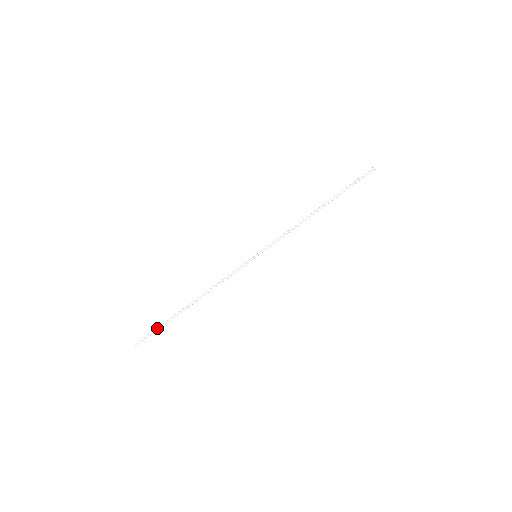
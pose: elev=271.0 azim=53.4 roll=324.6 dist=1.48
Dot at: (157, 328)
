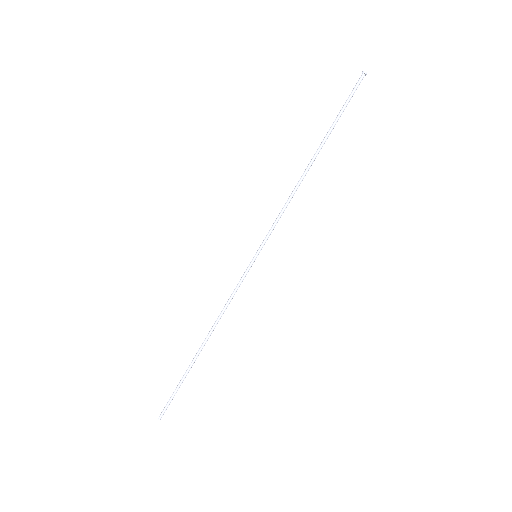
Dot at: occluded
